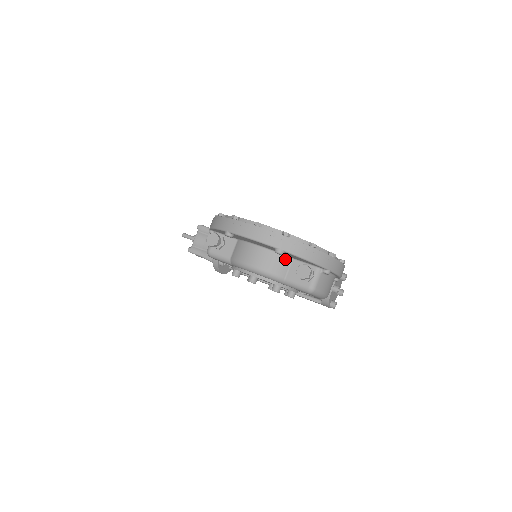
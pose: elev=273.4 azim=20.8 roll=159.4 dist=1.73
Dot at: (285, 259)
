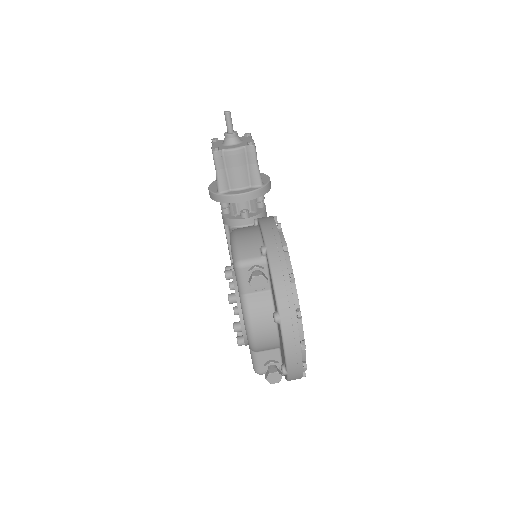
Dot at: (276, 347)
